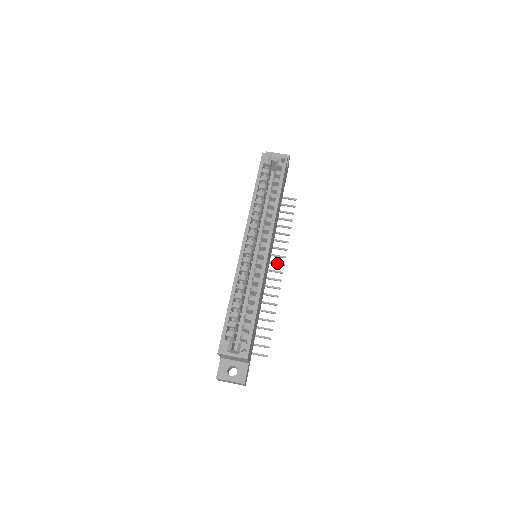
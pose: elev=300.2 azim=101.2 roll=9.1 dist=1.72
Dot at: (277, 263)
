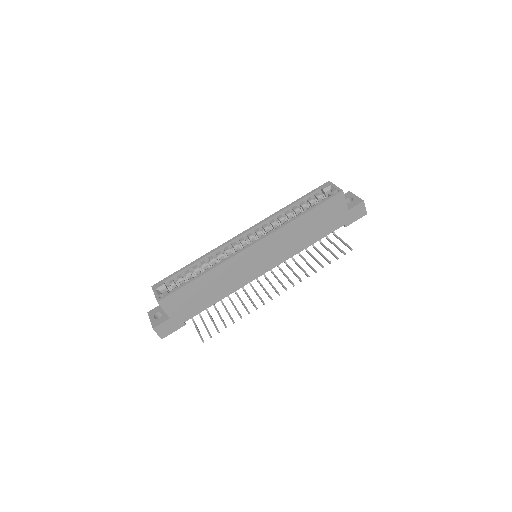
Dot at: (283, 285)
